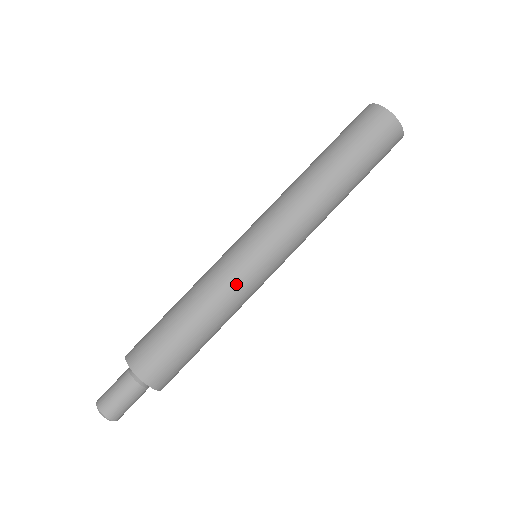
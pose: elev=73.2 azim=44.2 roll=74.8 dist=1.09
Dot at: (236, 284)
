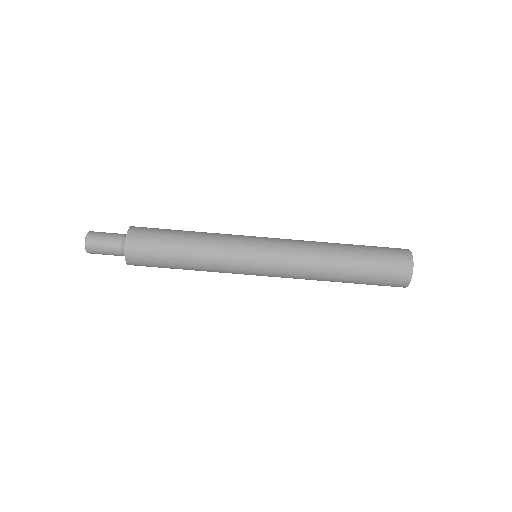
Dot at: (228, 262)
